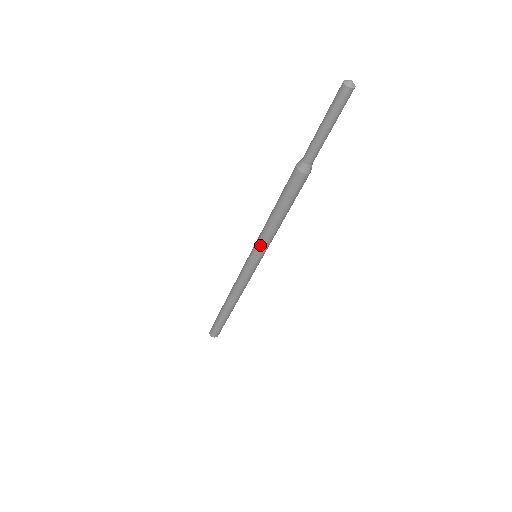
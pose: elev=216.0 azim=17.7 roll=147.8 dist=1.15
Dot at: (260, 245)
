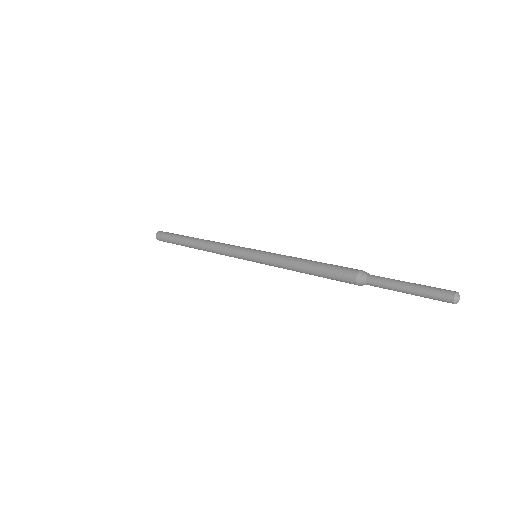
Dot at: occluded
